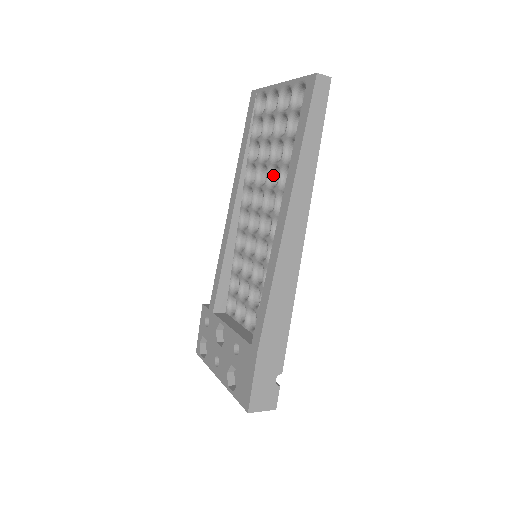
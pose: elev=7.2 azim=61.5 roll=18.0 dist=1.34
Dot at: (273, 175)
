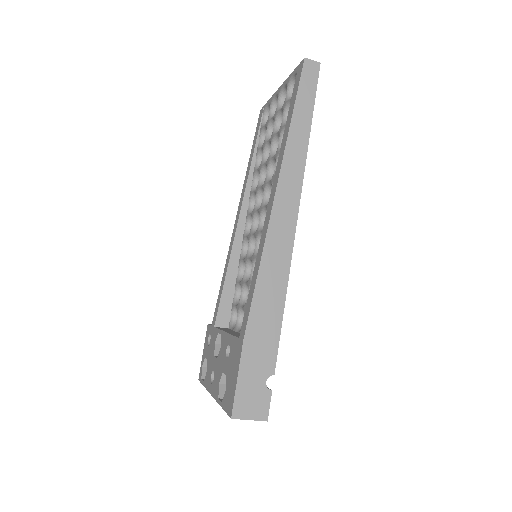
Dot at: (273, 172)
